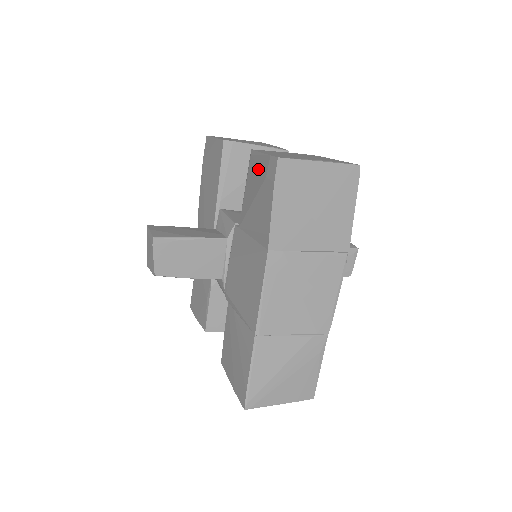
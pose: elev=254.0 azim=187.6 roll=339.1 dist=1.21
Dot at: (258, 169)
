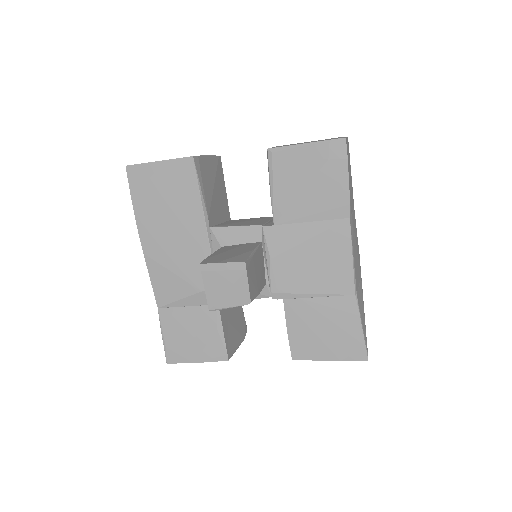
Dot at: (303, 159)
